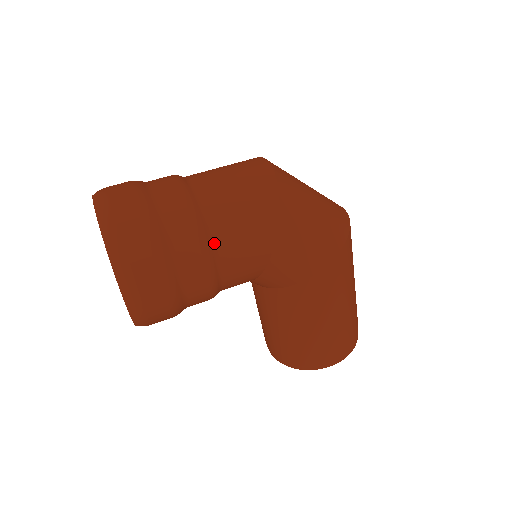
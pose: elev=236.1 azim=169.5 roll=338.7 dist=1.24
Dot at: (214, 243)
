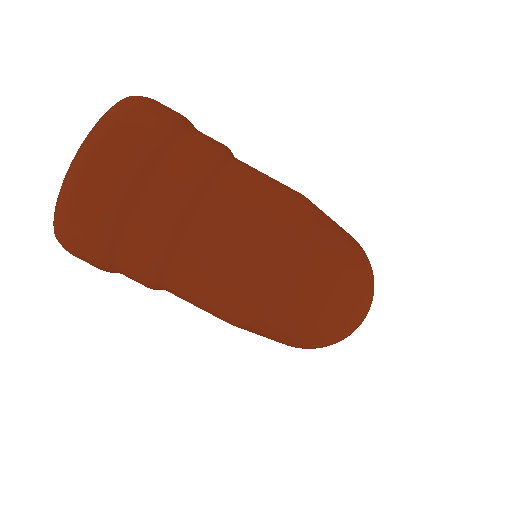
Dot at: (165, 288)
